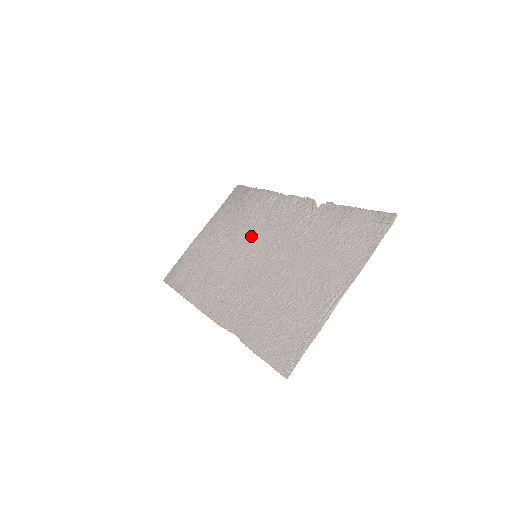
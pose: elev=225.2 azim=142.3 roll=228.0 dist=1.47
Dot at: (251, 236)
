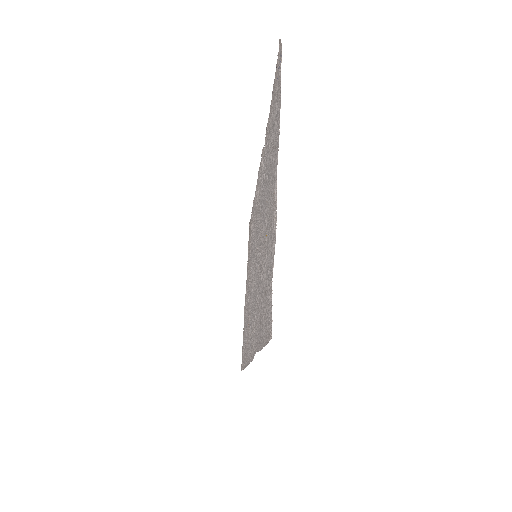
Dot at: (254, 246)
